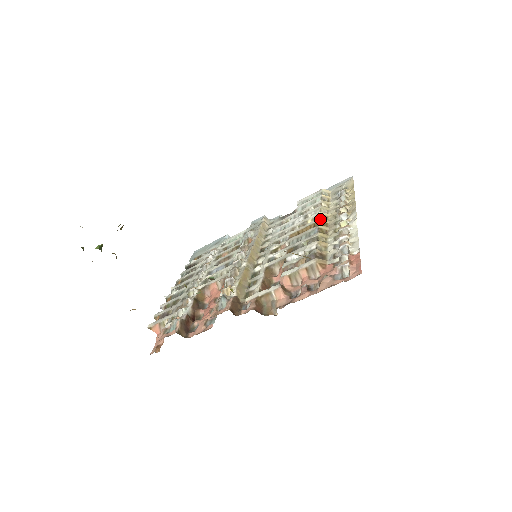
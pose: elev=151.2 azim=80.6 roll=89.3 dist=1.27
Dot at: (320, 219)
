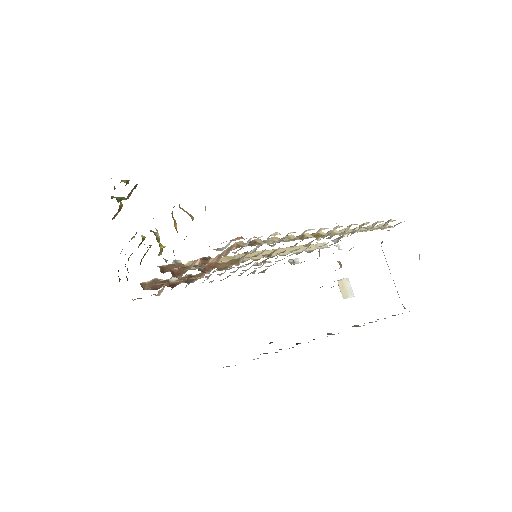
Dot at: occluded
